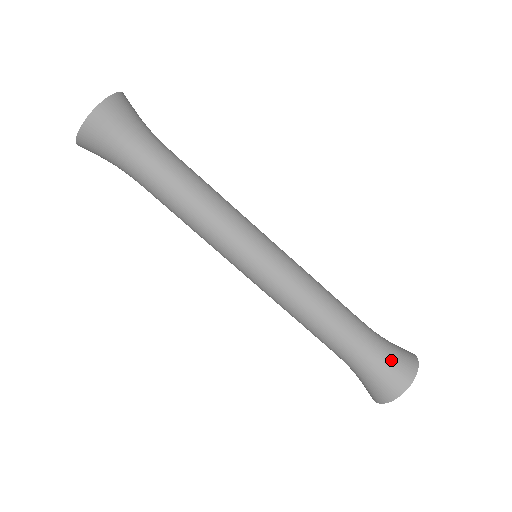
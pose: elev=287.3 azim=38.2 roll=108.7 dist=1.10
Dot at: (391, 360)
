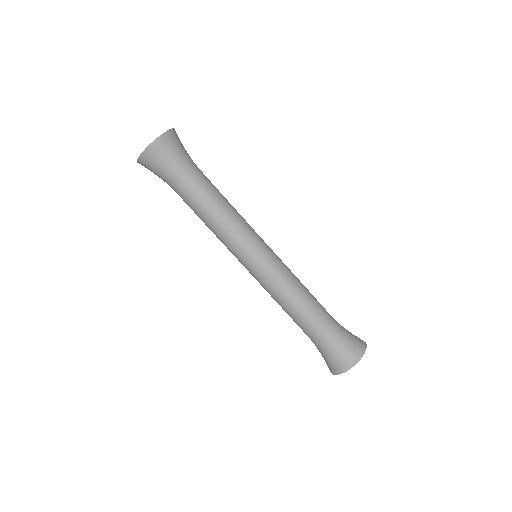
Dot at: (349, 332)
